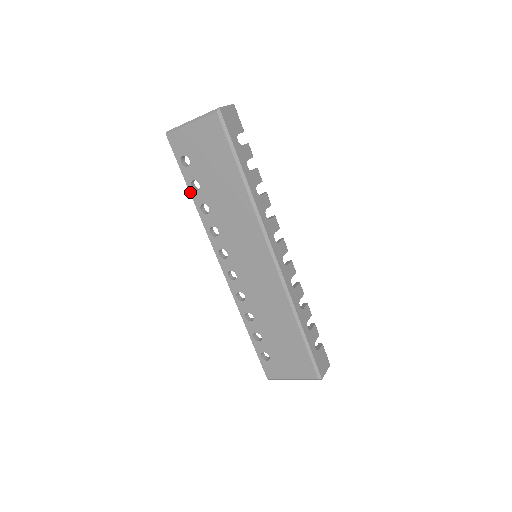
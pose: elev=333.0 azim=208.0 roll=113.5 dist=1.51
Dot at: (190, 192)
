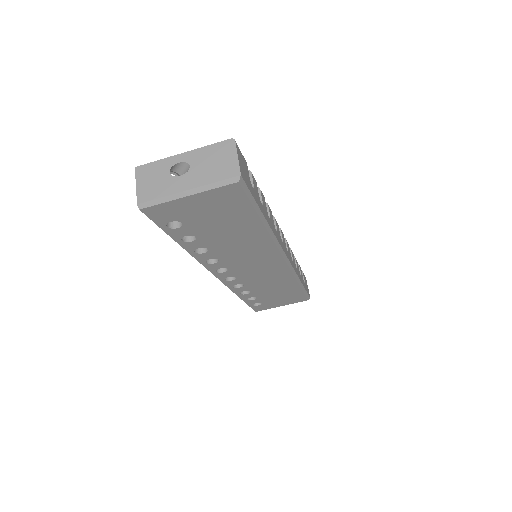
Dot at: (179, 244)
